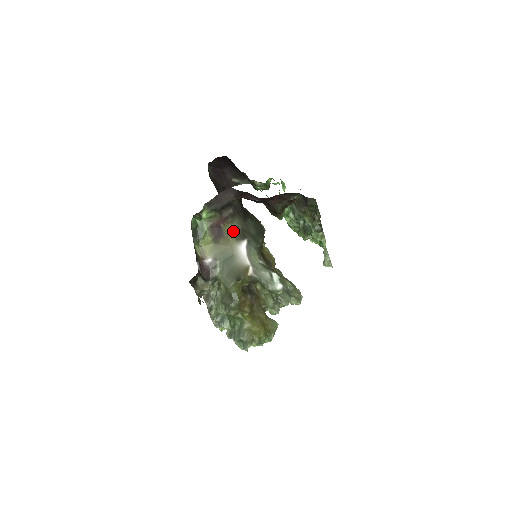
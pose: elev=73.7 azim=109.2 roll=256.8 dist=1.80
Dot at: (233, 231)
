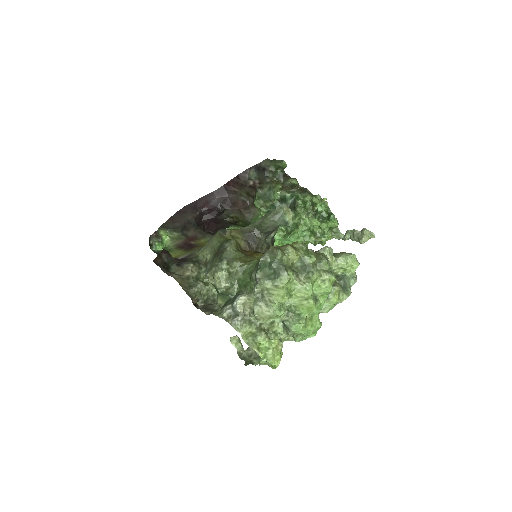
Dot at: occluded
